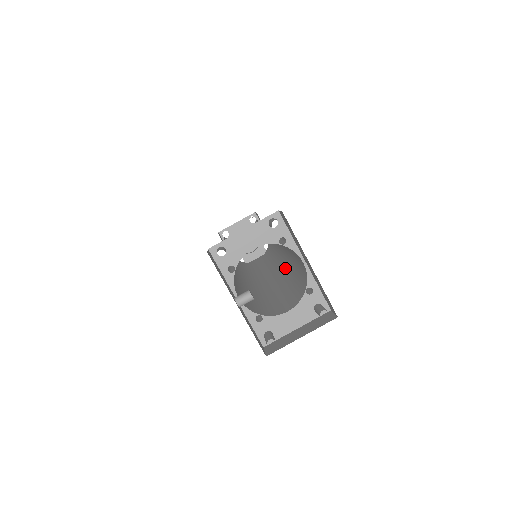
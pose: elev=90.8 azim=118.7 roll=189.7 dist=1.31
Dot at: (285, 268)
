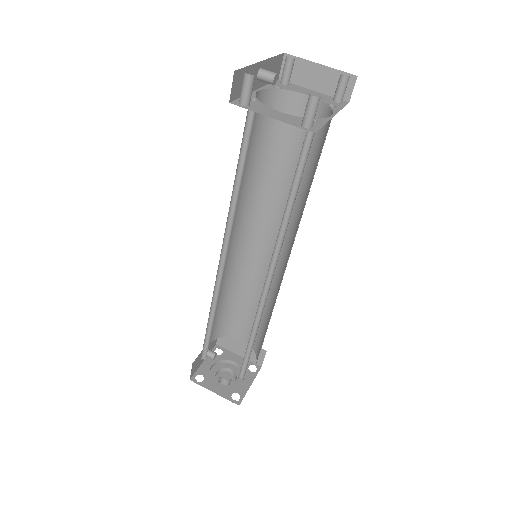
Dot at: (276, 244)
